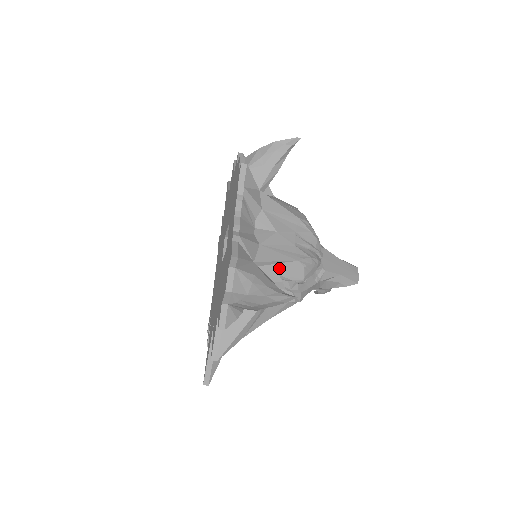
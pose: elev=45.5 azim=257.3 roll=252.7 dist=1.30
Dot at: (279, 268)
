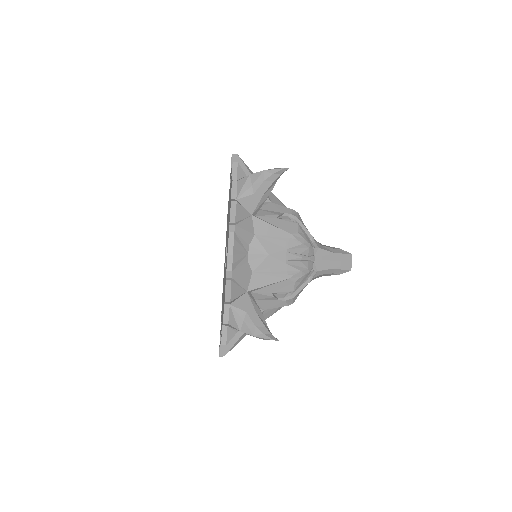
Dot at: (271, 288)
